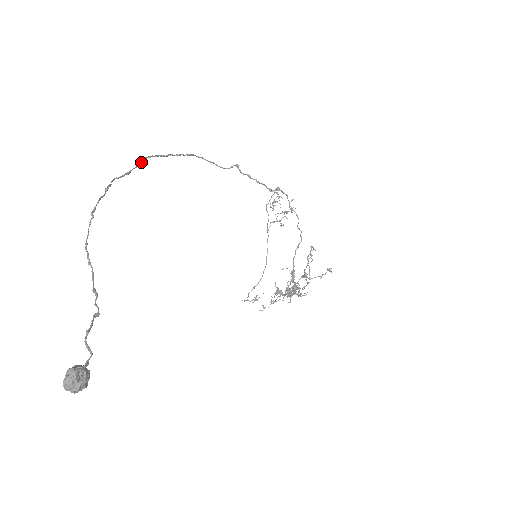
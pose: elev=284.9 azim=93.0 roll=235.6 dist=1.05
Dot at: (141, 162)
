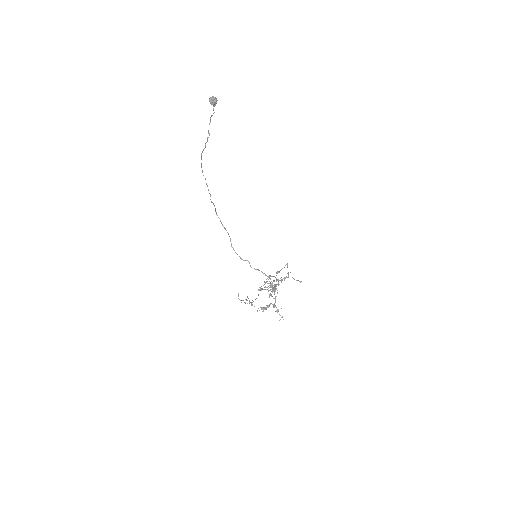
Dot at: occluded
